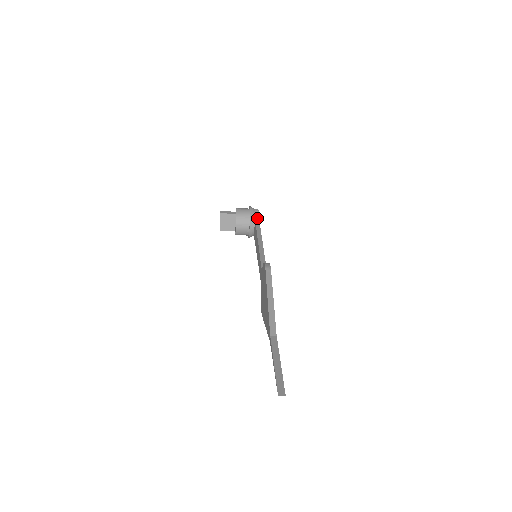
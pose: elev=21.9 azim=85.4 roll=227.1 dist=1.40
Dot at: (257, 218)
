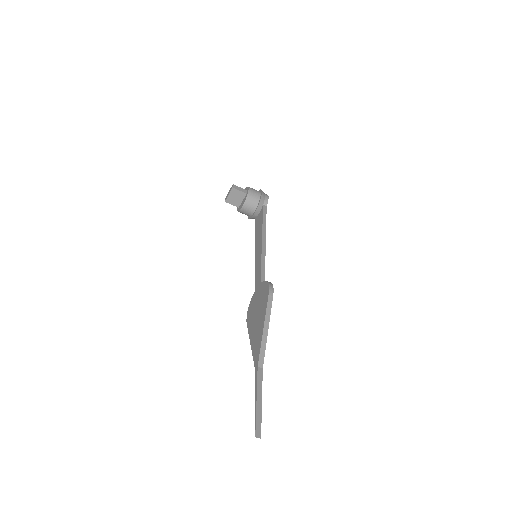
Dot at: (265, 207)
